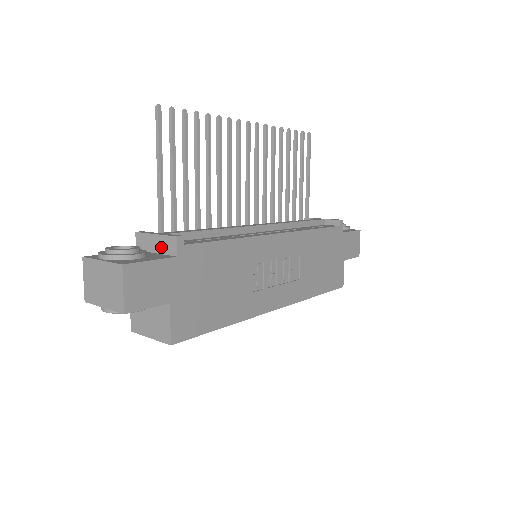
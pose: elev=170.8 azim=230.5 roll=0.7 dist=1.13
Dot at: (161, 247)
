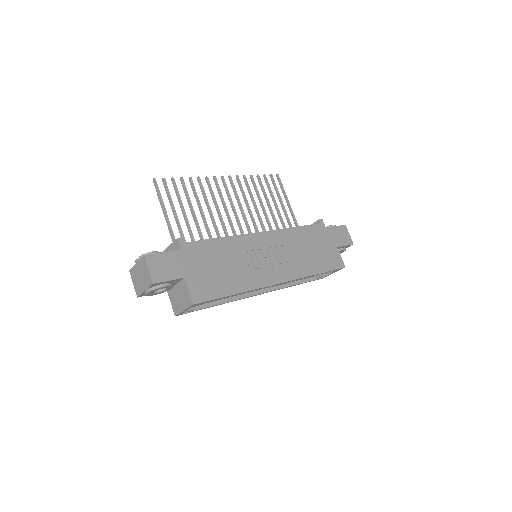
Dot at: occluded
